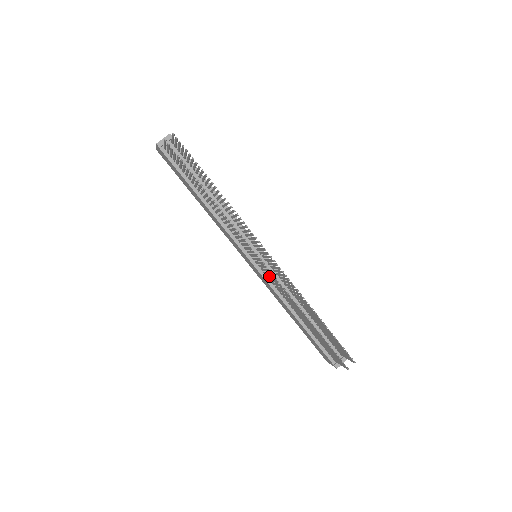
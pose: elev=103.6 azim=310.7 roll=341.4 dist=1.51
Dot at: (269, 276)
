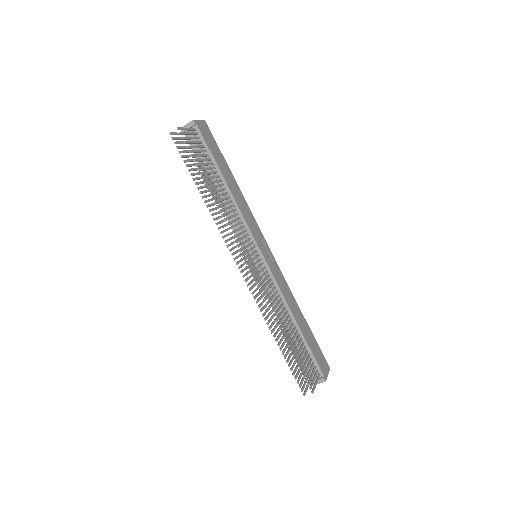
Dot at: occluded
